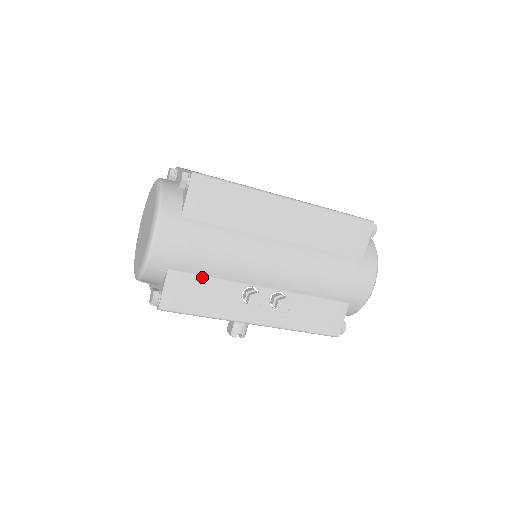
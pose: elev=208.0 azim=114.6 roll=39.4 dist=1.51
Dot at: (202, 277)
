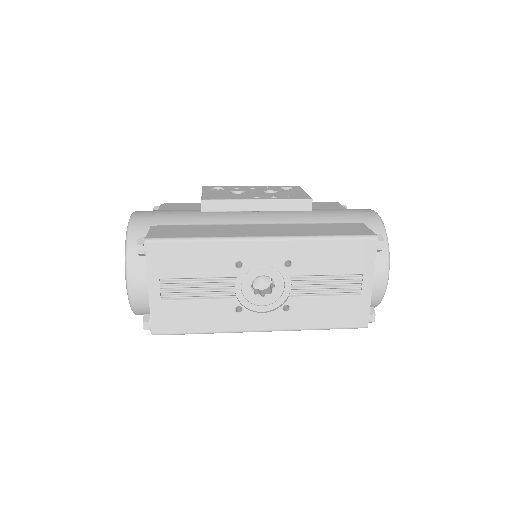
Dot at: occluded
